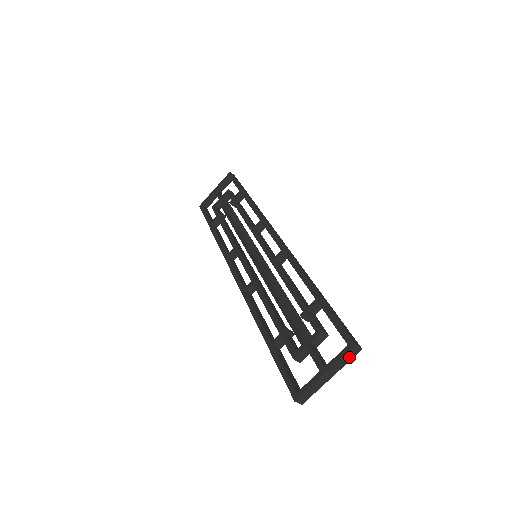
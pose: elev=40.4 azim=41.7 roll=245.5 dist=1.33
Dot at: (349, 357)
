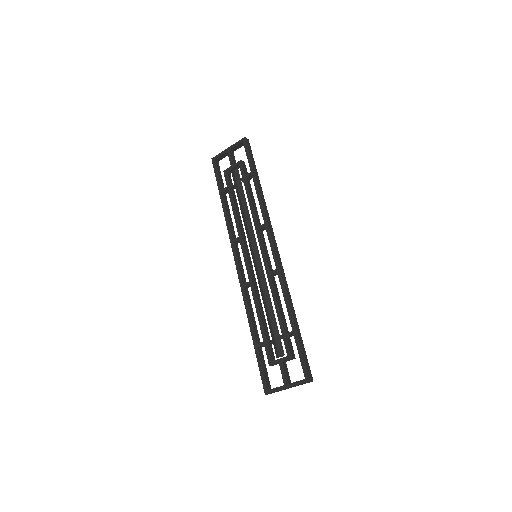
Dot at: occluded
